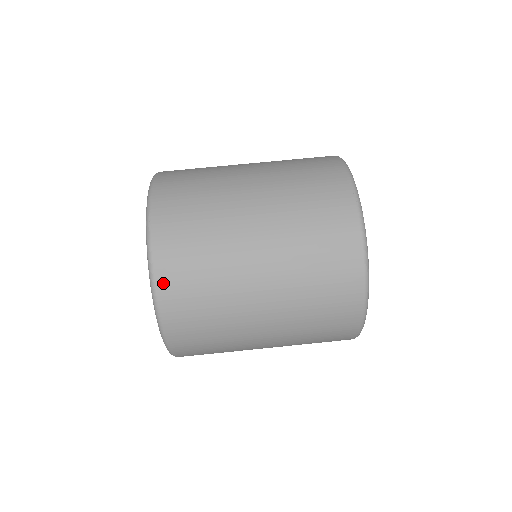
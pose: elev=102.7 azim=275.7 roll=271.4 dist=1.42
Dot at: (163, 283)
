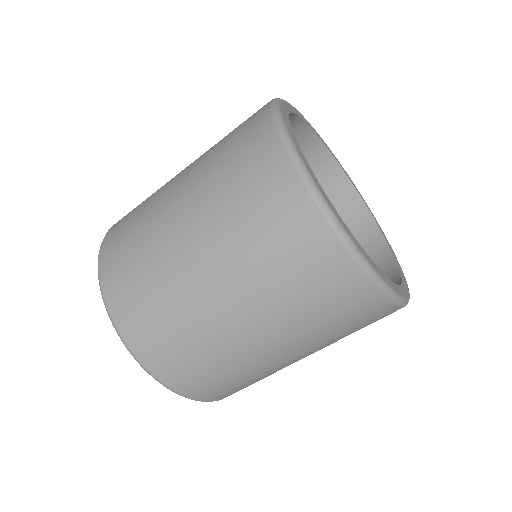
Dot at: occluded
